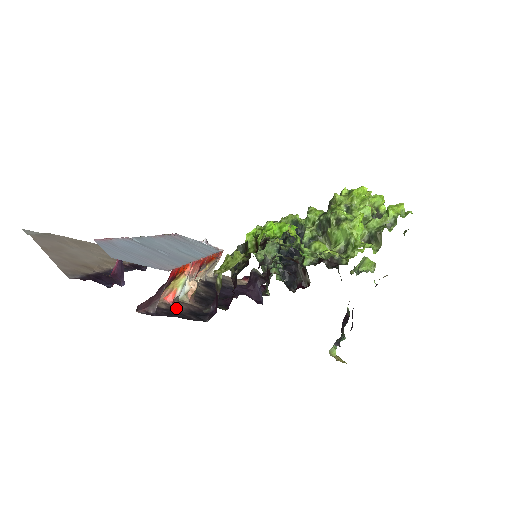
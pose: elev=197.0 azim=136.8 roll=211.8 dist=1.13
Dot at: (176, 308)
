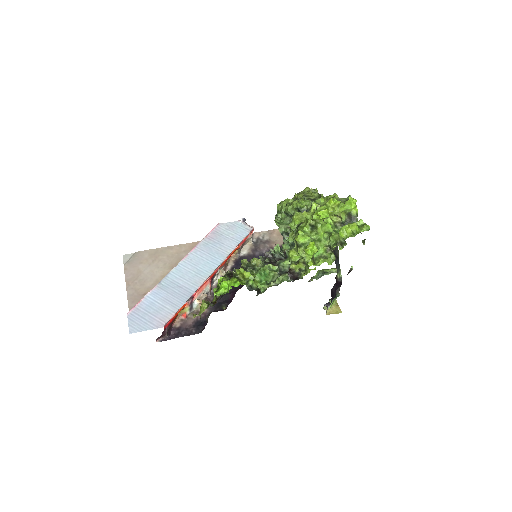
Dot at: (187, 323)
